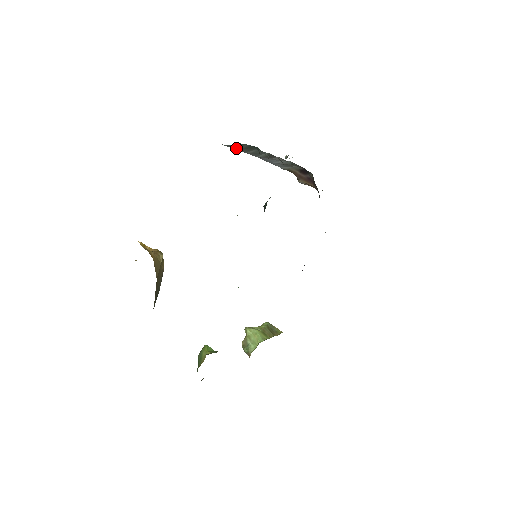
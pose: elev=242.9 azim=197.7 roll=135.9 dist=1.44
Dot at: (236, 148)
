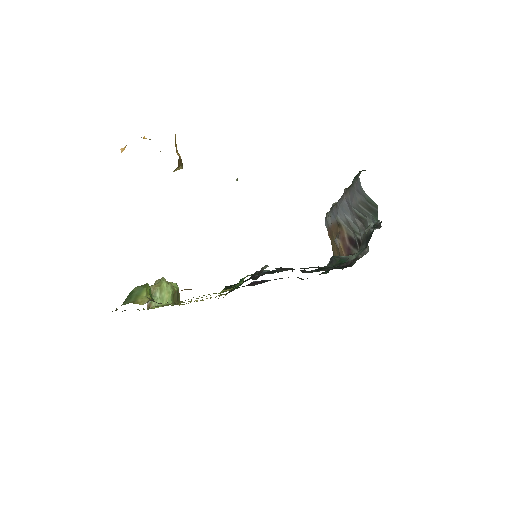
Dot at: (361, 195)
